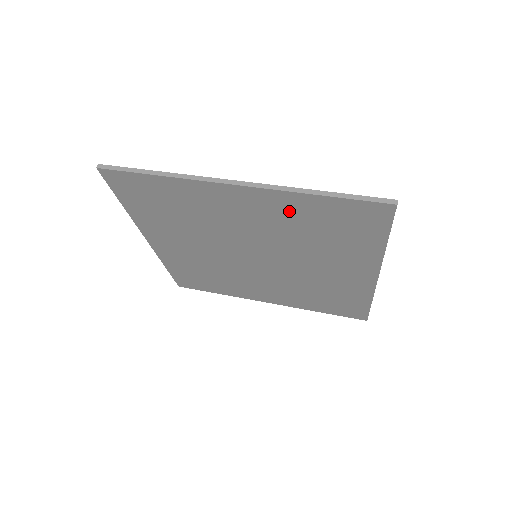
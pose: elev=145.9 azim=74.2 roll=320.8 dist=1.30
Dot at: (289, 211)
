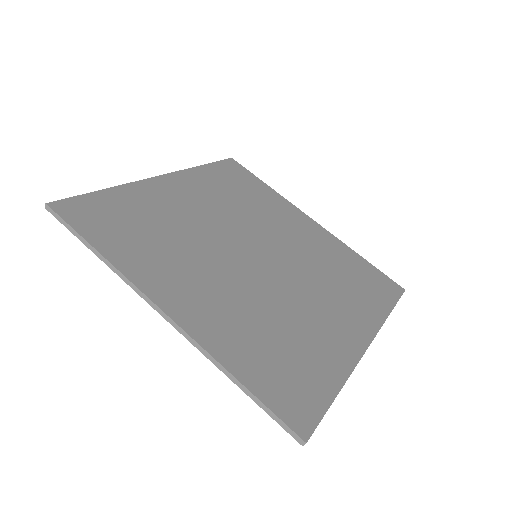
Dot at: (229, 337)
